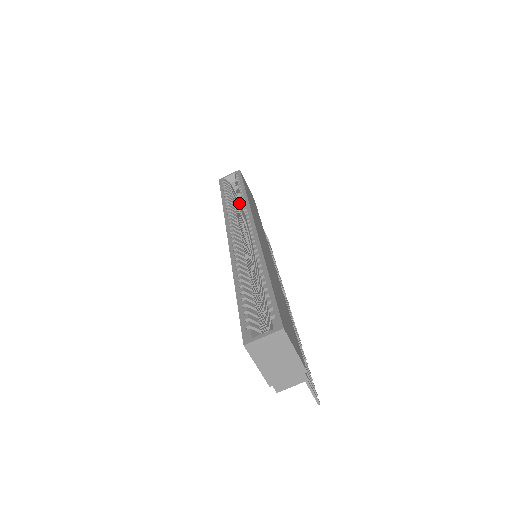
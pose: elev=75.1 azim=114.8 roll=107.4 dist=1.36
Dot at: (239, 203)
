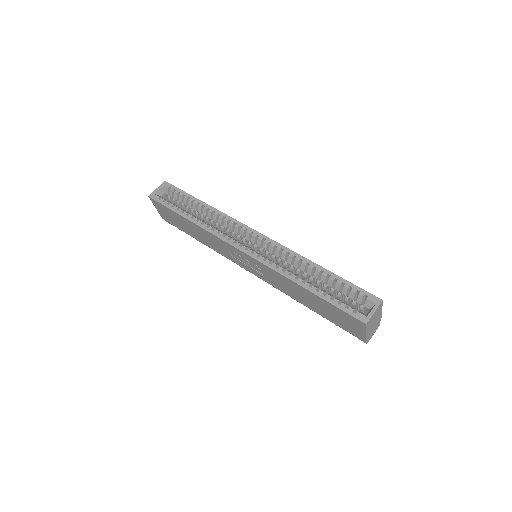
Dot at: (197, 214)
